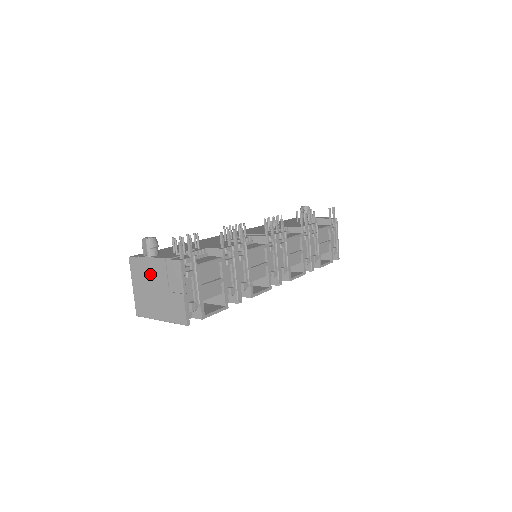
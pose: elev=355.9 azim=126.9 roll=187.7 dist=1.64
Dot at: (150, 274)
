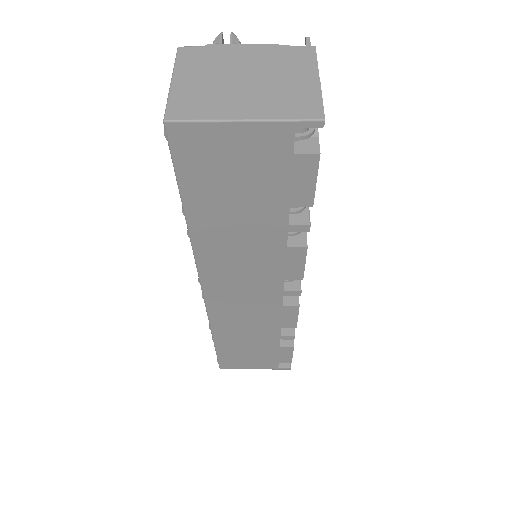
Dot at: (233, 62)
